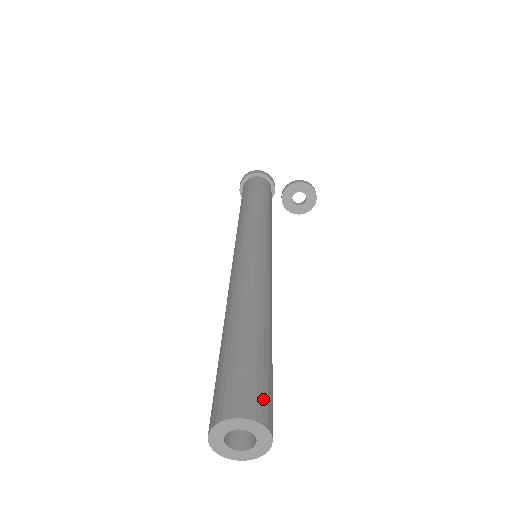
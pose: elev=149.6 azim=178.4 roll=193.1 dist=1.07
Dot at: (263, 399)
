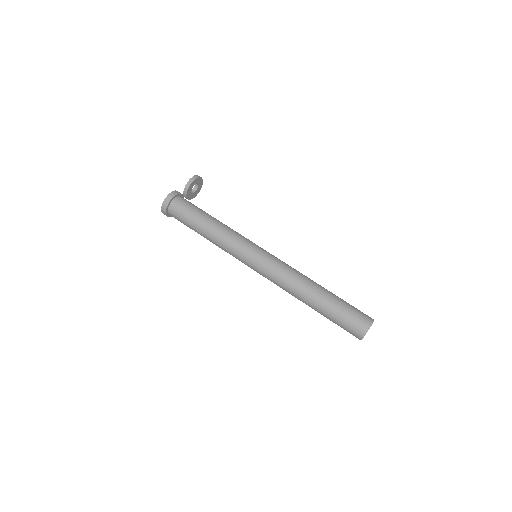
Dot at: (364, 314)
